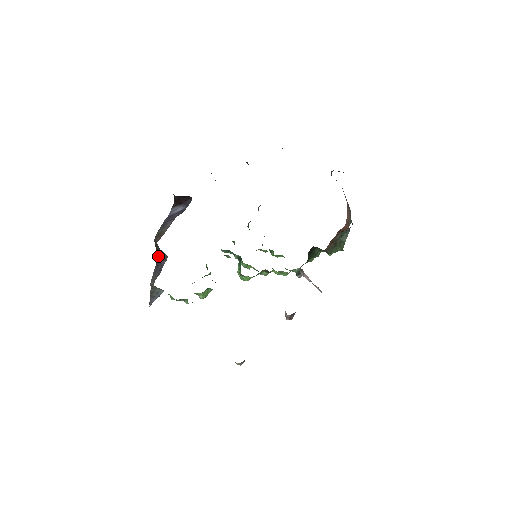
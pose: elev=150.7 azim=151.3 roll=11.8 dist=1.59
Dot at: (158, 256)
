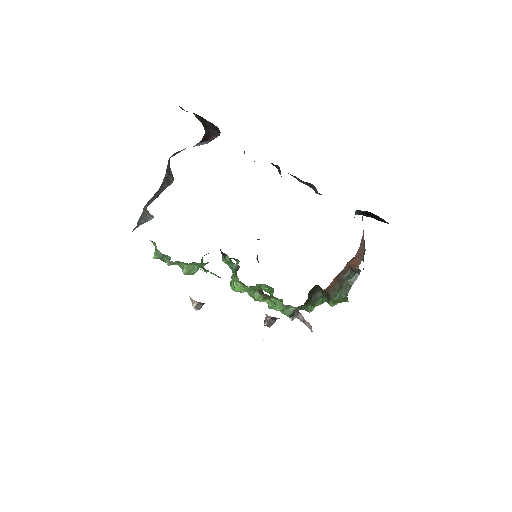
Dot at: (165, 180)
